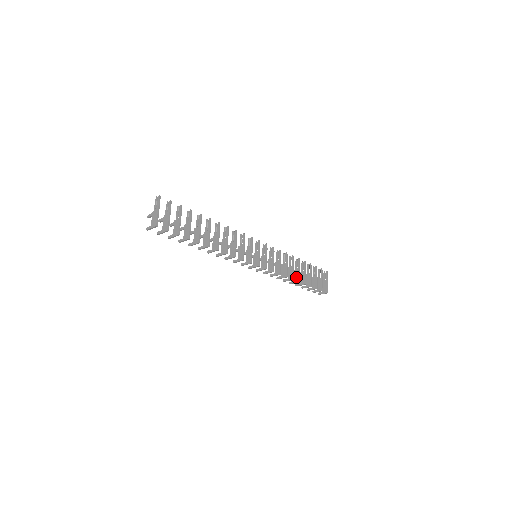
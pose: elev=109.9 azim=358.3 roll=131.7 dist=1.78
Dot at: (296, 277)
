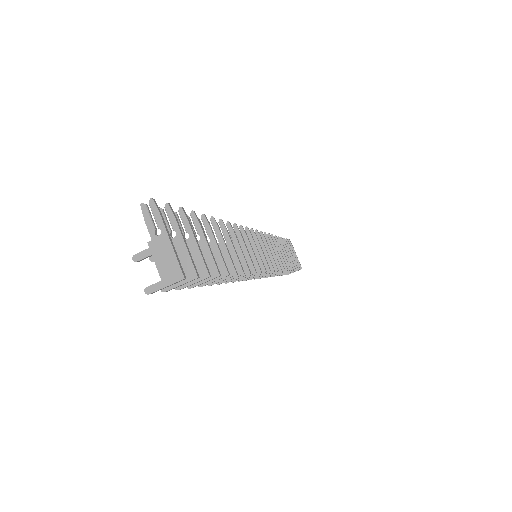
Dot at: occluded
